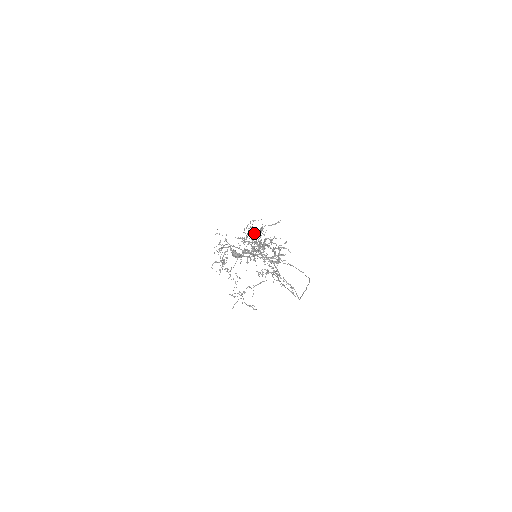
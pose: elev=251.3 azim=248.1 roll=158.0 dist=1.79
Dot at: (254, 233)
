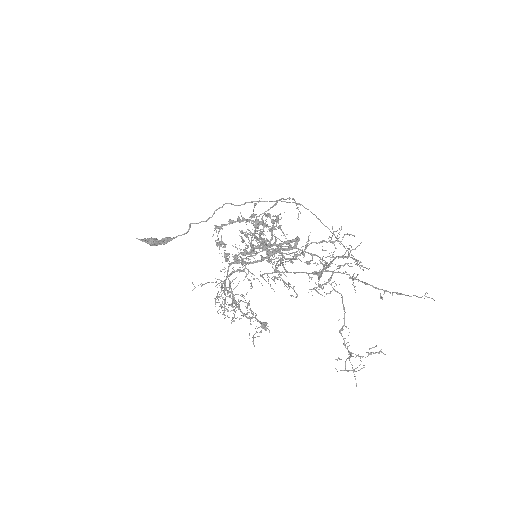
Dot at: occluded
